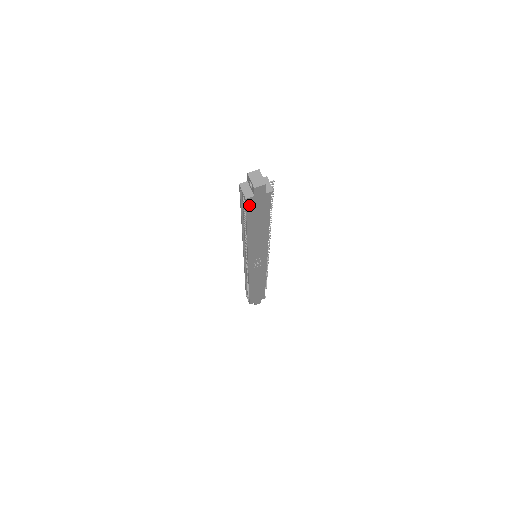
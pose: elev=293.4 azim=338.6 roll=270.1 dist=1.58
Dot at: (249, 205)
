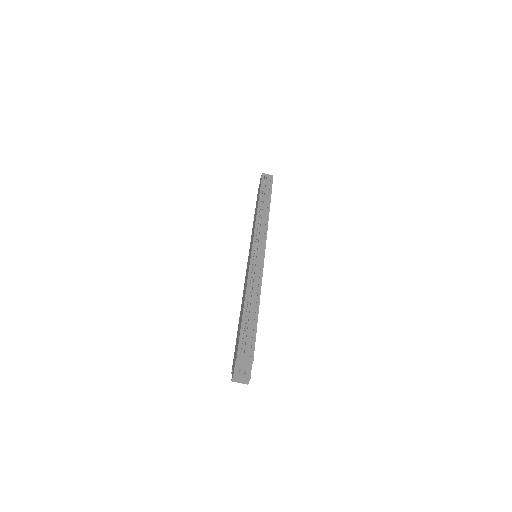
Dot at: occluded
